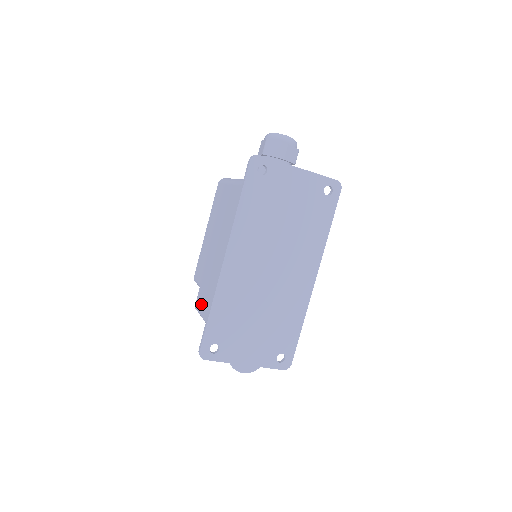
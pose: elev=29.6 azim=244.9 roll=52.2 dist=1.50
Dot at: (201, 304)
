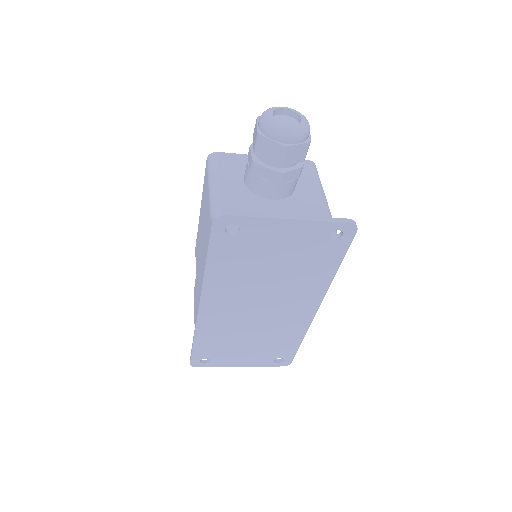
Dot at: (194, 305)
